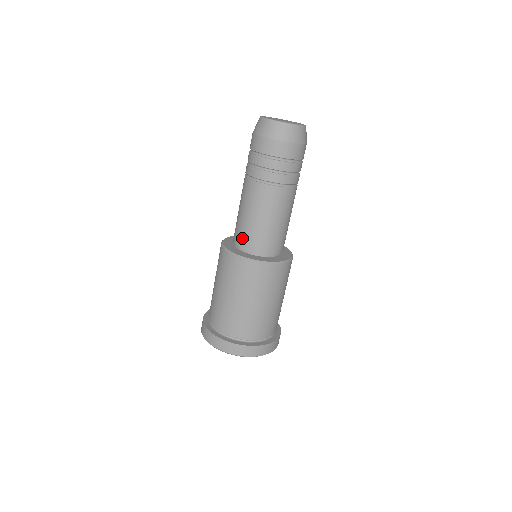
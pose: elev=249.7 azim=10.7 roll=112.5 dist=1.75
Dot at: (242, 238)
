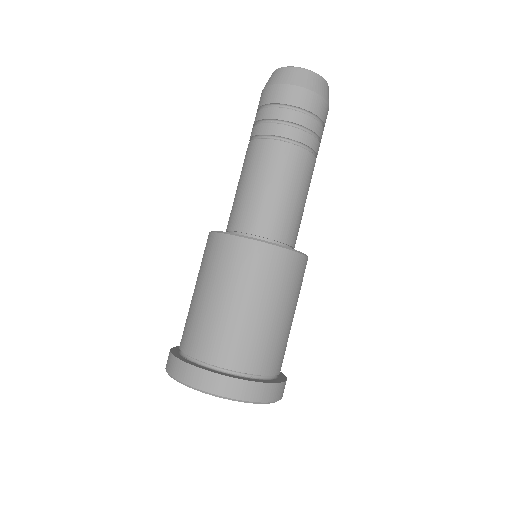
Dot at: (229, 217)
